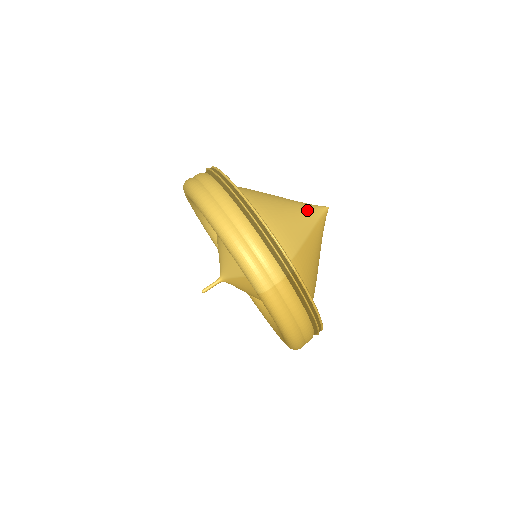
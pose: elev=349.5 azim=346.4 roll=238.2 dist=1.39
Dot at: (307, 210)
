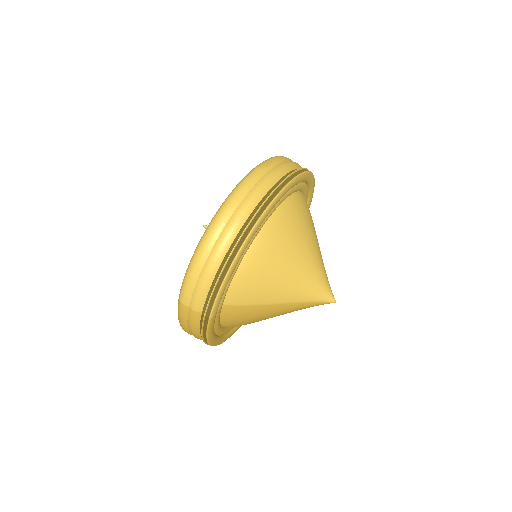
Dot at: (309, 288)
